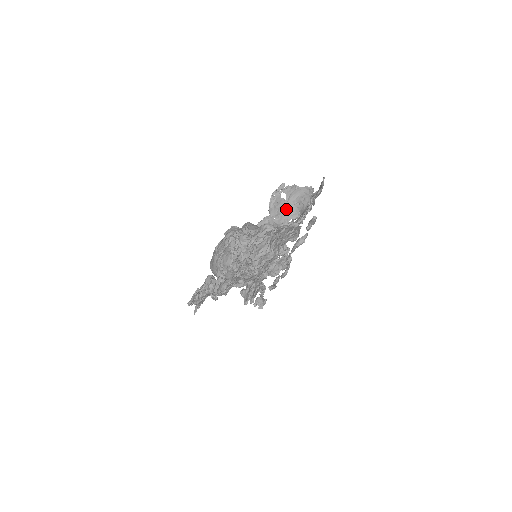
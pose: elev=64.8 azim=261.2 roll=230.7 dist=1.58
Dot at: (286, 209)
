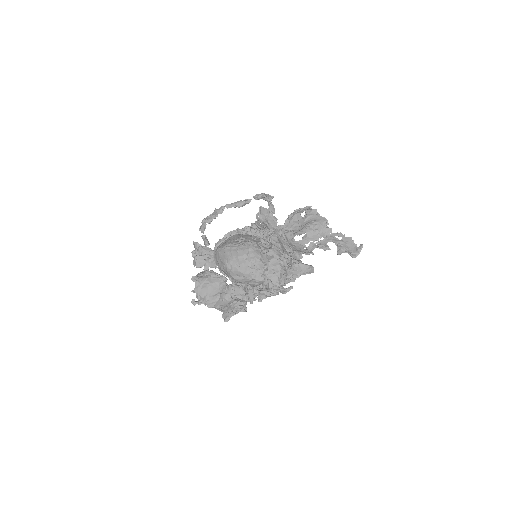
Dot at: (300, 227)
